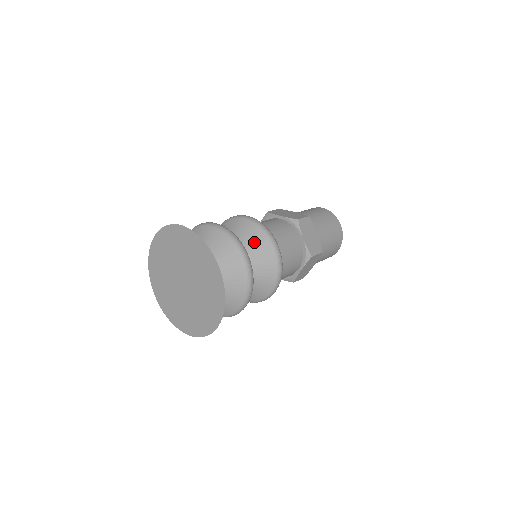
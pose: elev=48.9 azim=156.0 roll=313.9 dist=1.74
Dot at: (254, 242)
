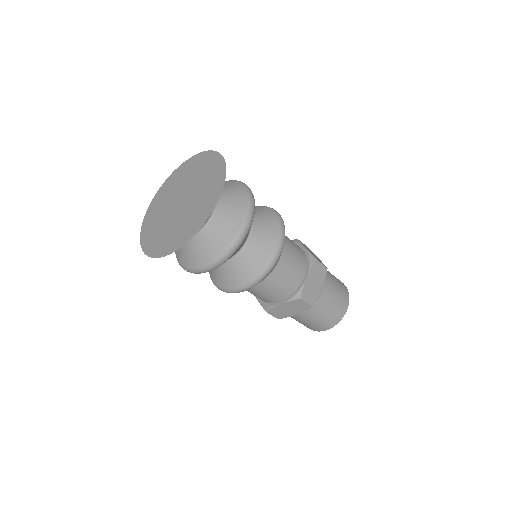
Dot at: occluded
